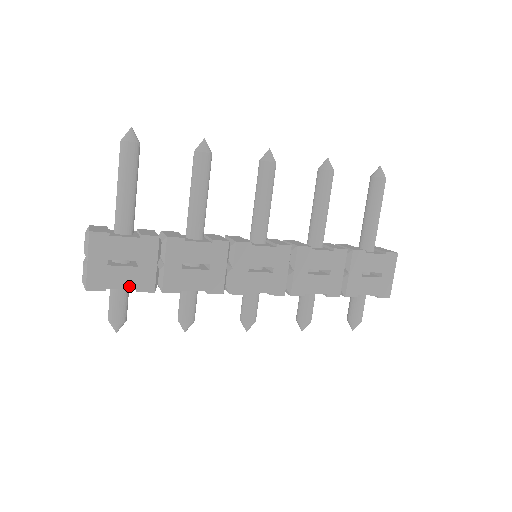
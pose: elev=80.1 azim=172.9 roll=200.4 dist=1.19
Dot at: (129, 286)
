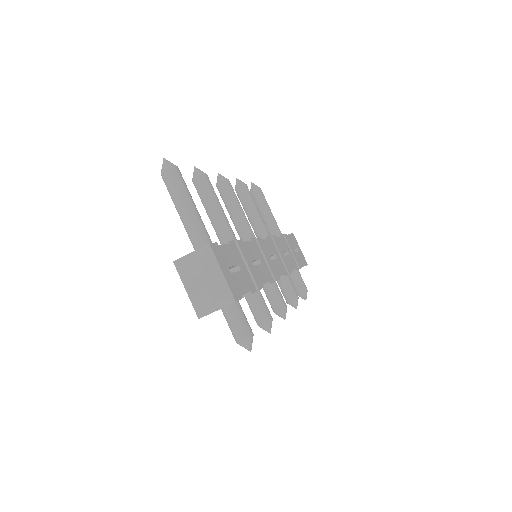
Dot at: (247, 290)
